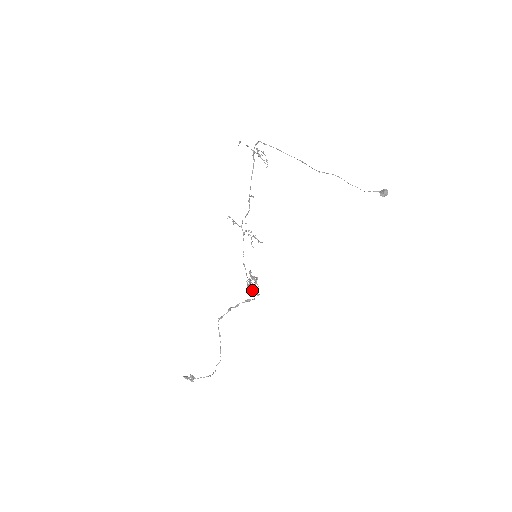
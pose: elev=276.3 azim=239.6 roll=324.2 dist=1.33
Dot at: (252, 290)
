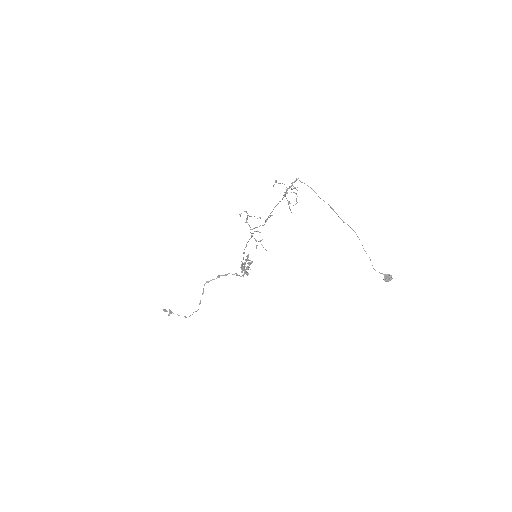
Dot at: occluded
